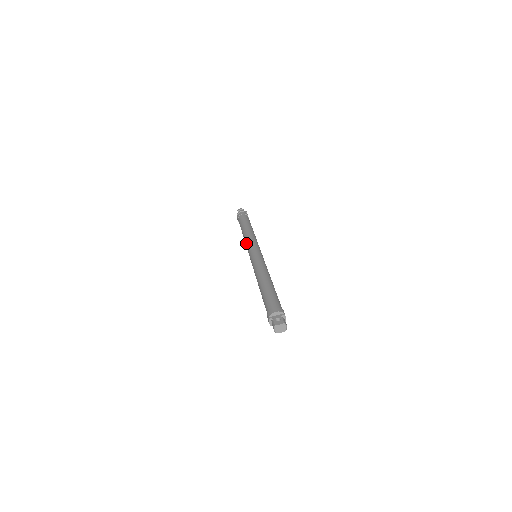
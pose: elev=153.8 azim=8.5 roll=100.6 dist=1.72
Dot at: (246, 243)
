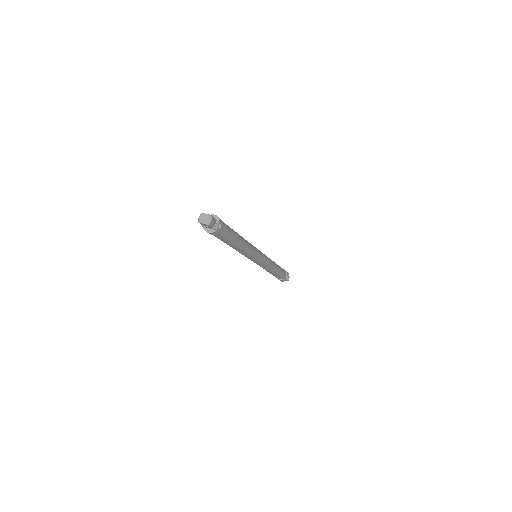
Dot at: occluded
